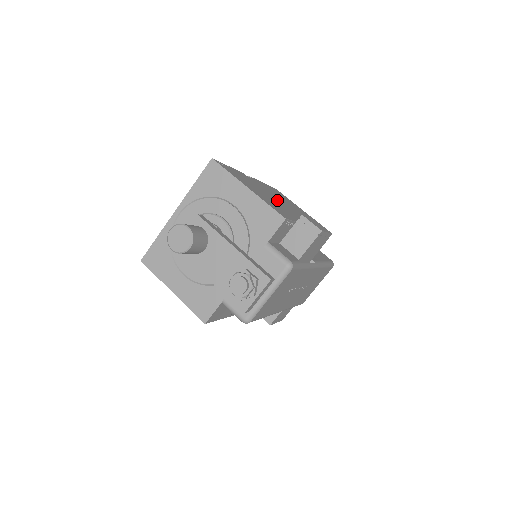
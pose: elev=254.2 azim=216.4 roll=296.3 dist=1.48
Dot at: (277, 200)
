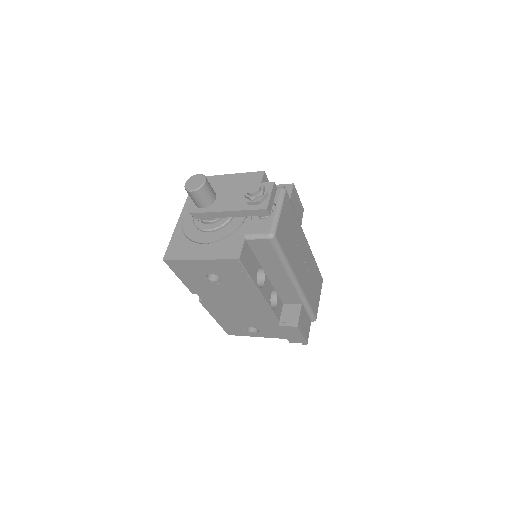
Dot at: occluded
